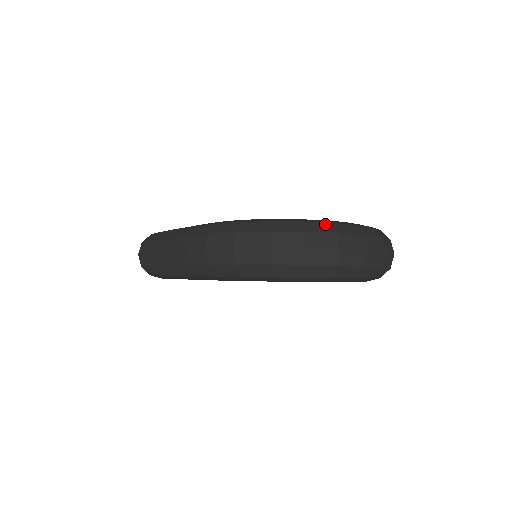
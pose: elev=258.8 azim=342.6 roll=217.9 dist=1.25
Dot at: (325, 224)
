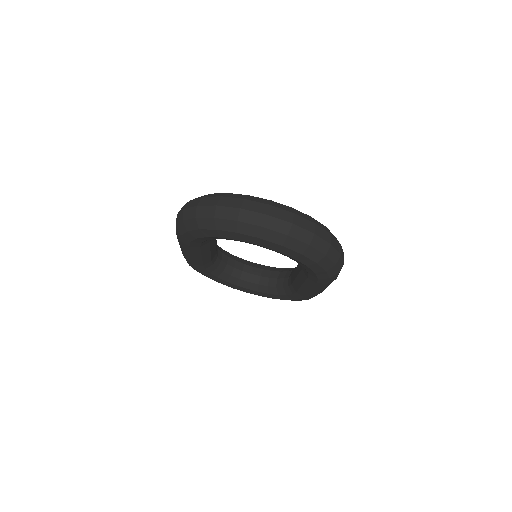
Dot at: (242, 195)
